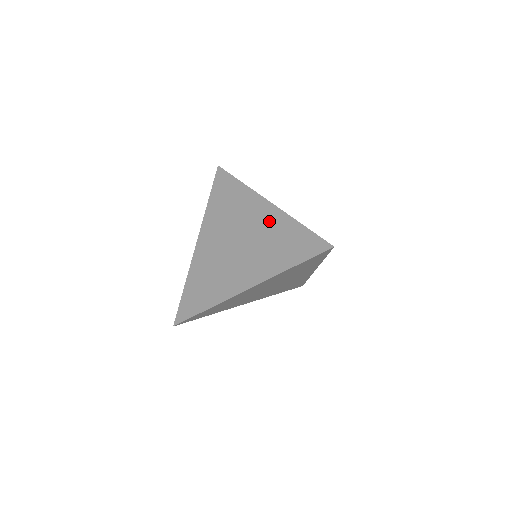
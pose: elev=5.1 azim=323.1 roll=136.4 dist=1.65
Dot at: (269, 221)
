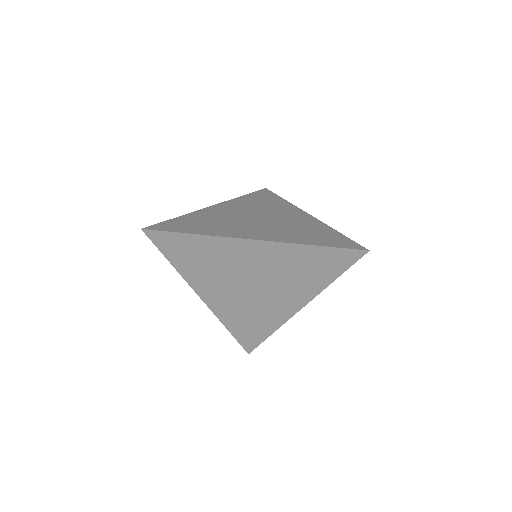
Dot at: (303, 220)
